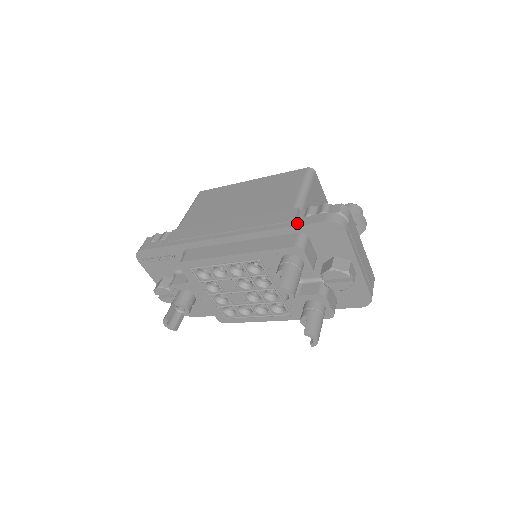
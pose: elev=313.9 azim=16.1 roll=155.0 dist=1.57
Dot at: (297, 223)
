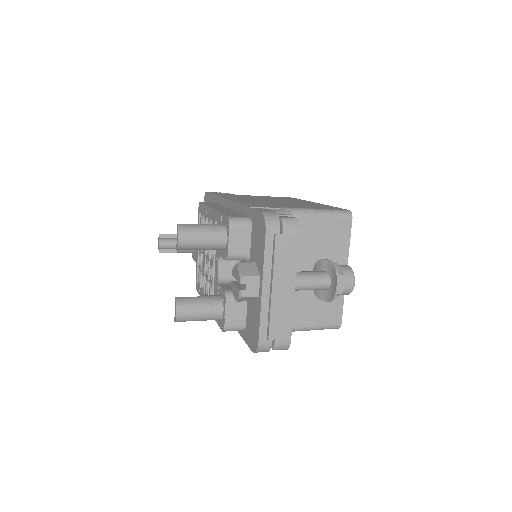
Dot at: (255, 208)
